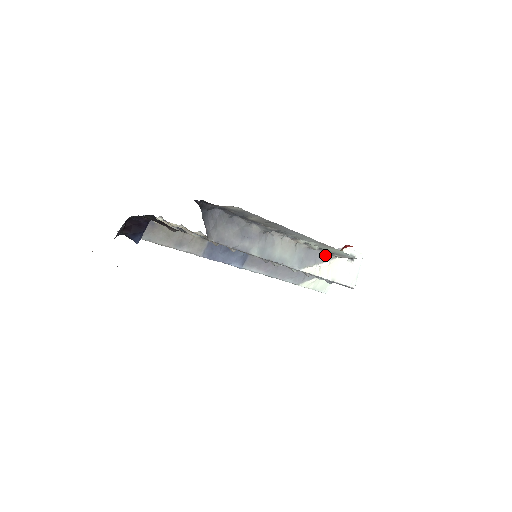
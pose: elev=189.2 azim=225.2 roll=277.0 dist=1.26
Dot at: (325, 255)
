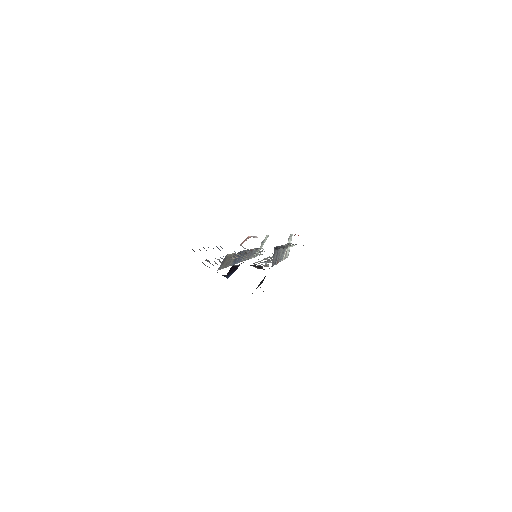
Dot at: occluded
